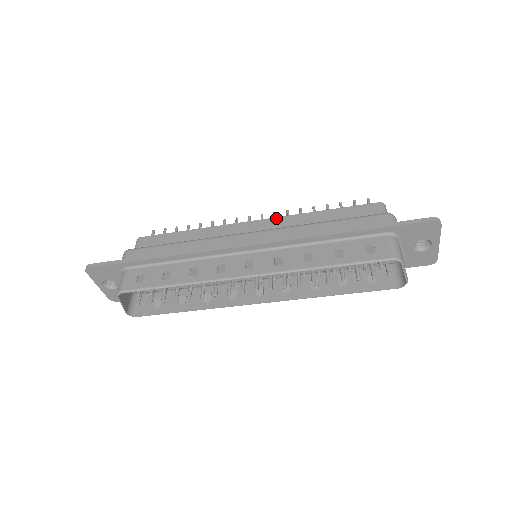
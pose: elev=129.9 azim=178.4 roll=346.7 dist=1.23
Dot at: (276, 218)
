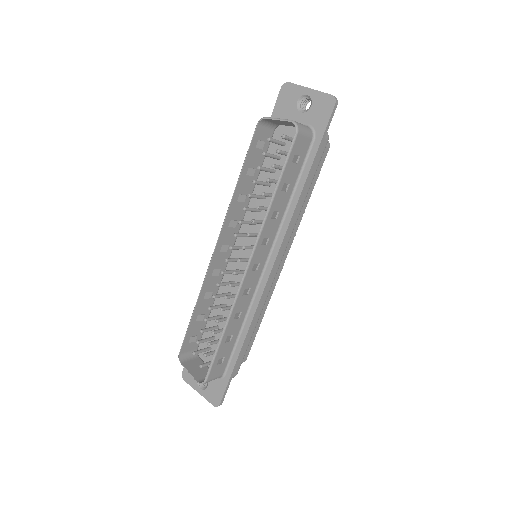
Dot at: occluded
